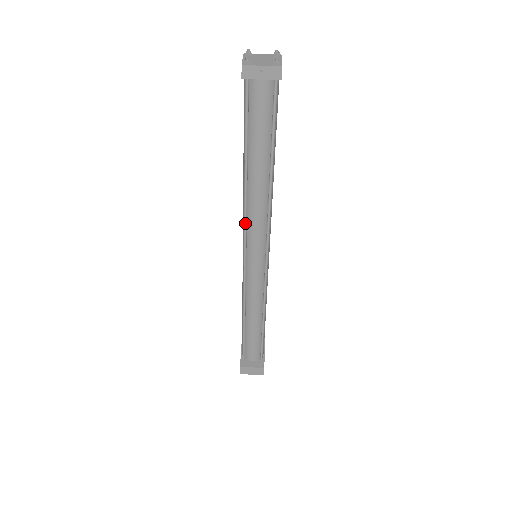
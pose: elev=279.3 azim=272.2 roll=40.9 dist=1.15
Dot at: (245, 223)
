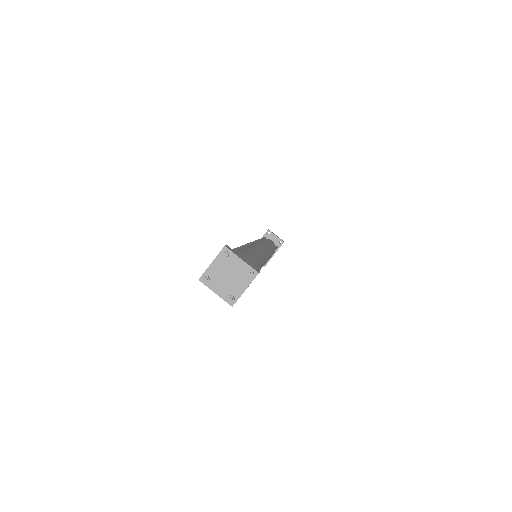
Dot at: occluded
